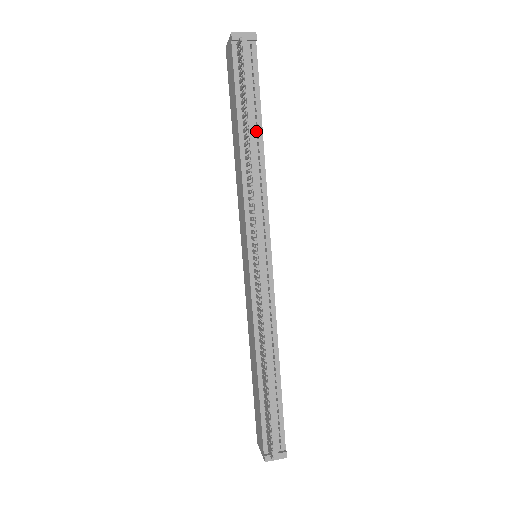
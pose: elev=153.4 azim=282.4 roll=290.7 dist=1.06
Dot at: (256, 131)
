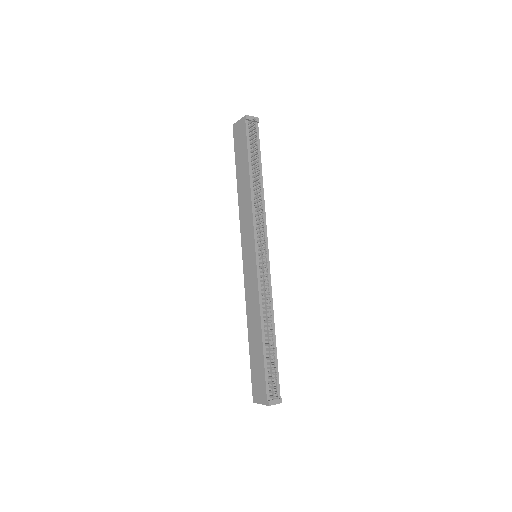
Dot at: occluded
